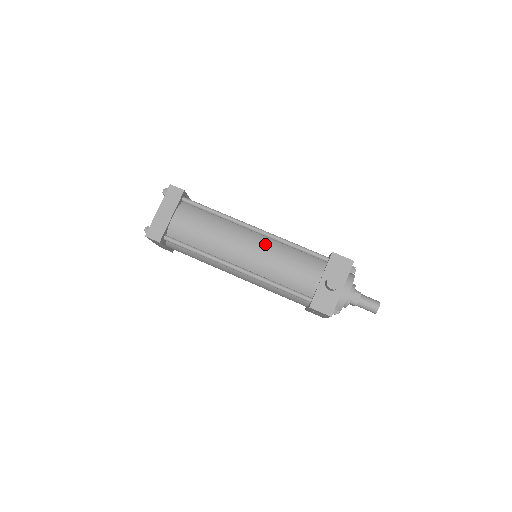
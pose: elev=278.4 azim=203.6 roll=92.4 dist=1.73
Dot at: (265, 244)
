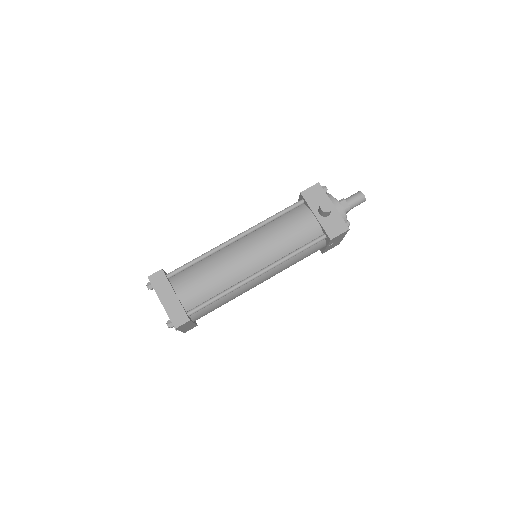
Dot at: (256, 238)
